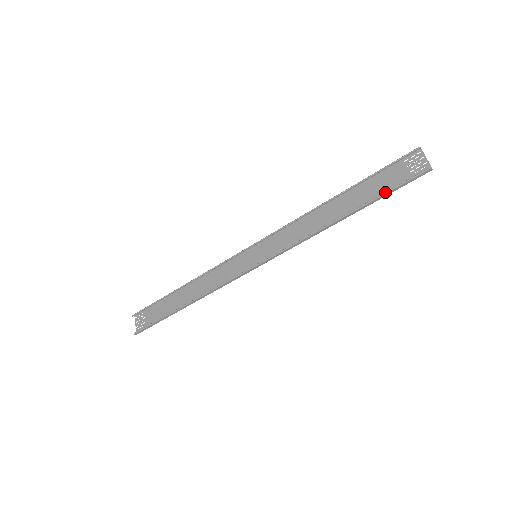
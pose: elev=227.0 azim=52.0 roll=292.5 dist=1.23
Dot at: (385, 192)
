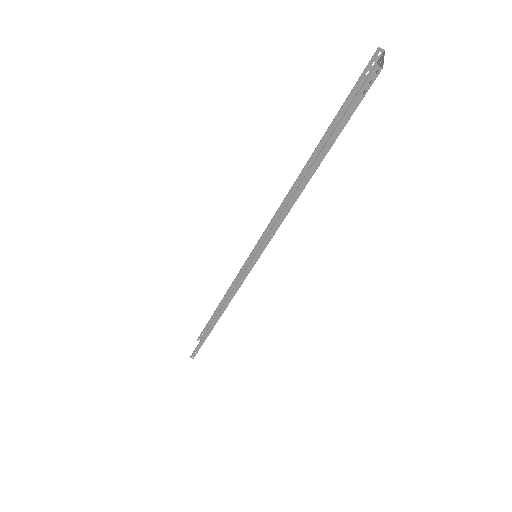
Dot at: occluded
